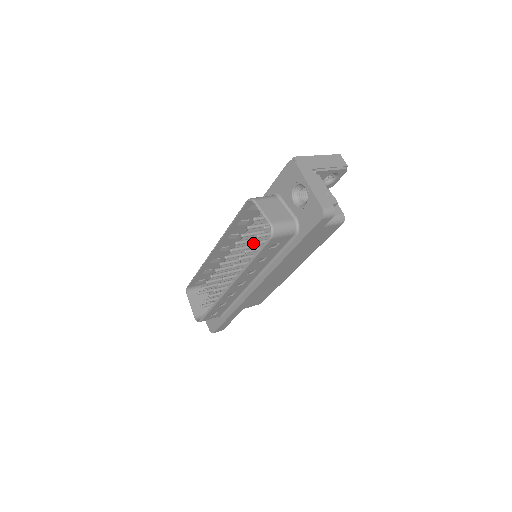
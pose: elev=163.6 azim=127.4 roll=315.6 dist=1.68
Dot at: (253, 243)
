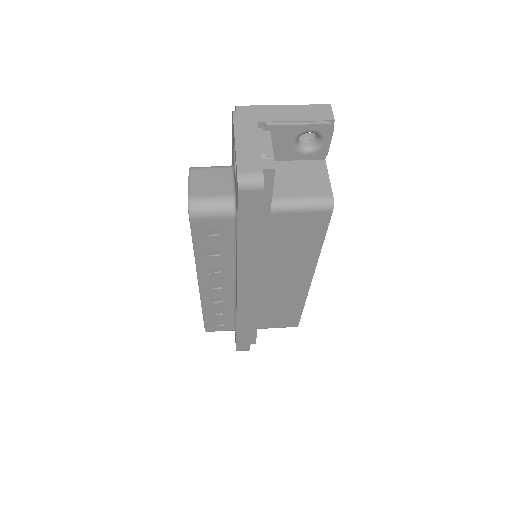
Dot at: occluded
